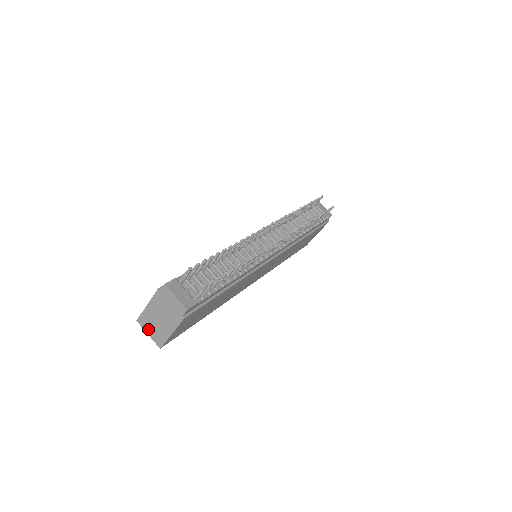
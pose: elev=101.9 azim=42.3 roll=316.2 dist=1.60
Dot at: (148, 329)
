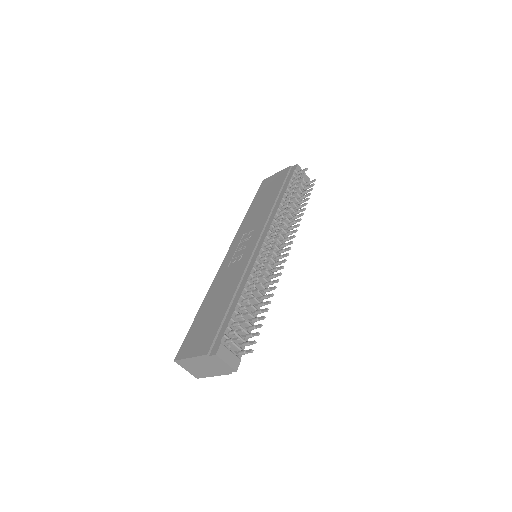
Dot at: (186, 368)
